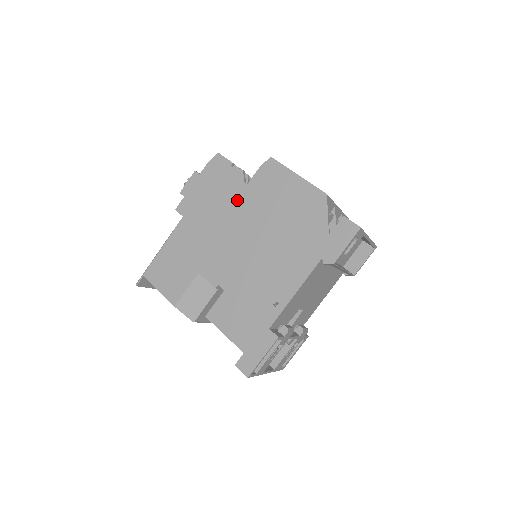
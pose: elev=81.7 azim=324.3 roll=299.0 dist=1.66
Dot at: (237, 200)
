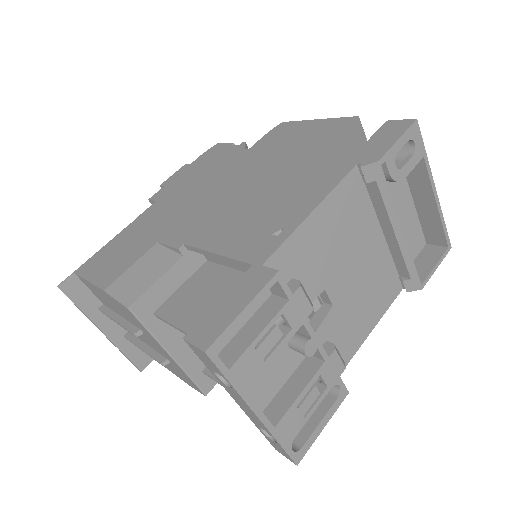
Dot at: (233, 164)
